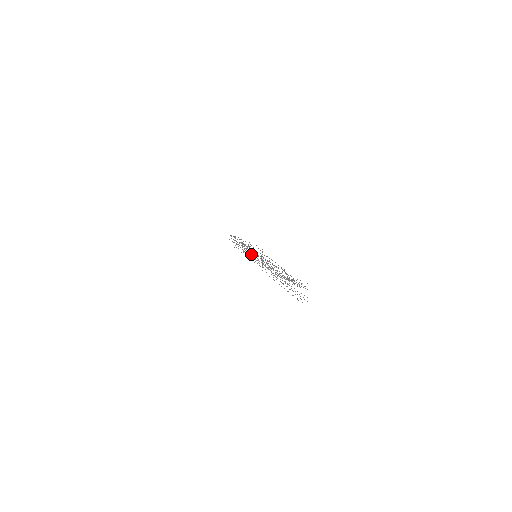
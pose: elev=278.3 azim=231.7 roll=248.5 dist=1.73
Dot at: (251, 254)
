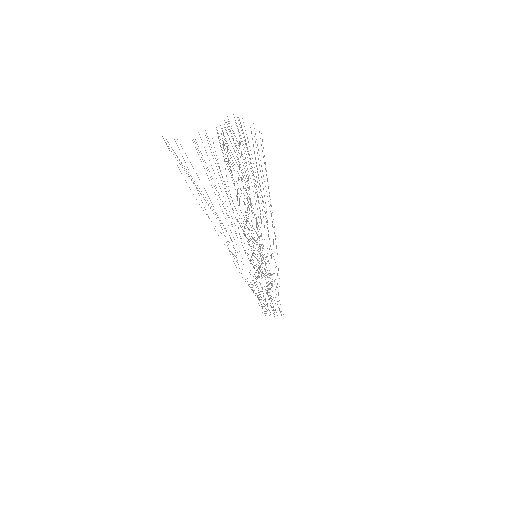
Dot at: (259, 268)
